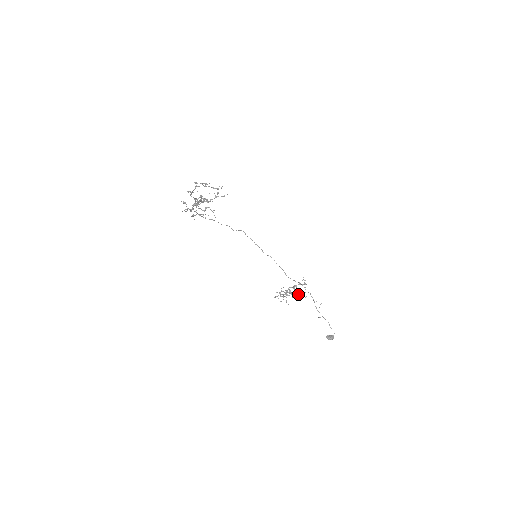
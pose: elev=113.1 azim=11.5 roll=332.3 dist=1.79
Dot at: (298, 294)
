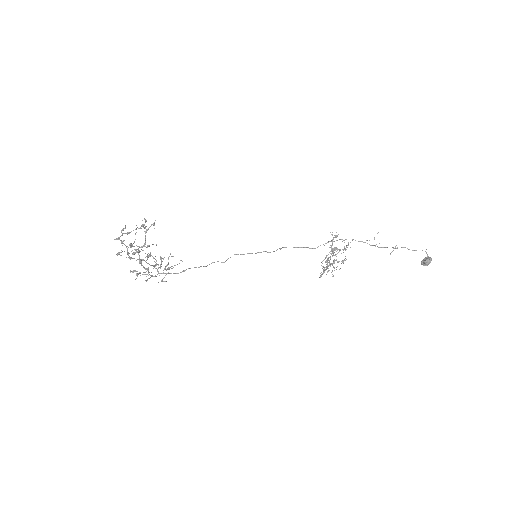
Dot at: occluded
